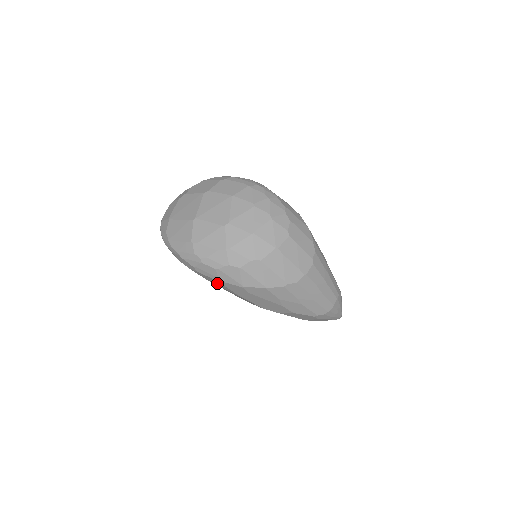
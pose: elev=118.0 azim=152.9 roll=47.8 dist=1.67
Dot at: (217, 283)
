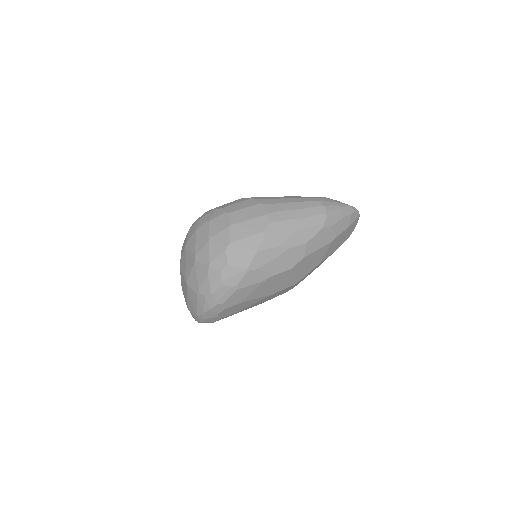
Dot at: (243, 293)
